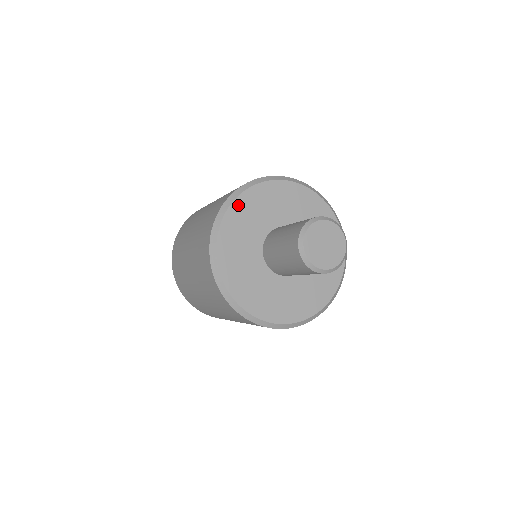
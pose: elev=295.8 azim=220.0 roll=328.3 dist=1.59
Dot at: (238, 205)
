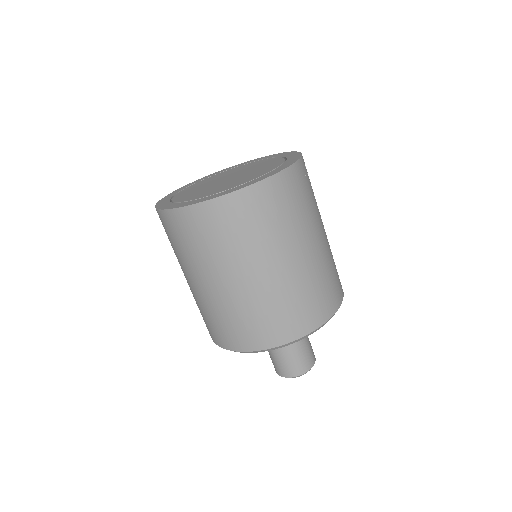
Dot at: occluded
